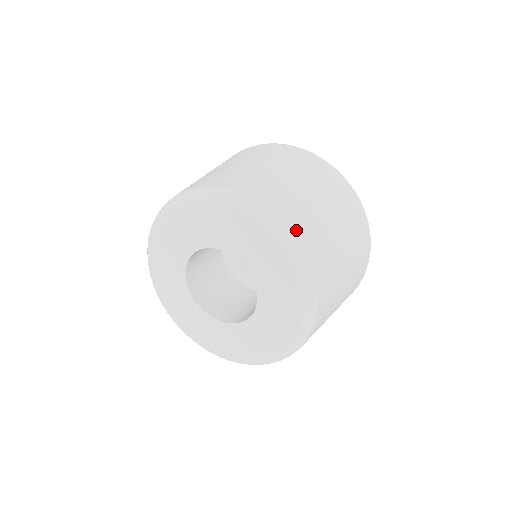
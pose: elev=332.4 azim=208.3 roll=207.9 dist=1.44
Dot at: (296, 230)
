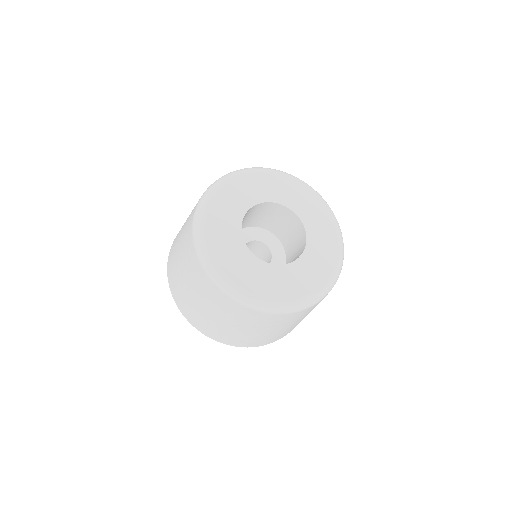
Dot at: occluded
